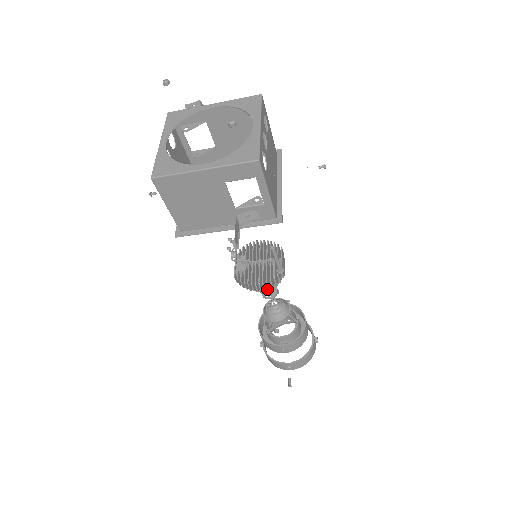
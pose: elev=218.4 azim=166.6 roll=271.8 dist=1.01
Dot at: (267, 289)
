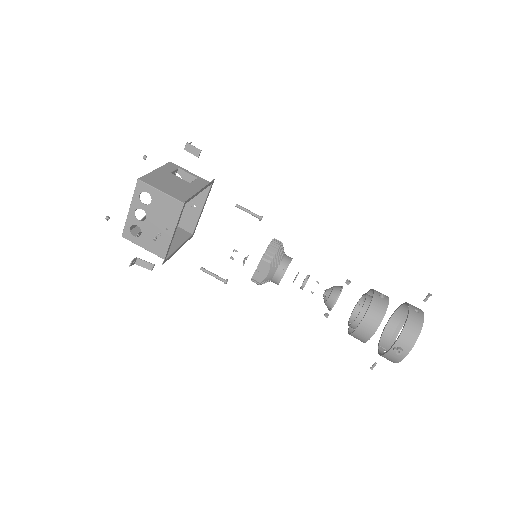
Dot at: (289, 257)
